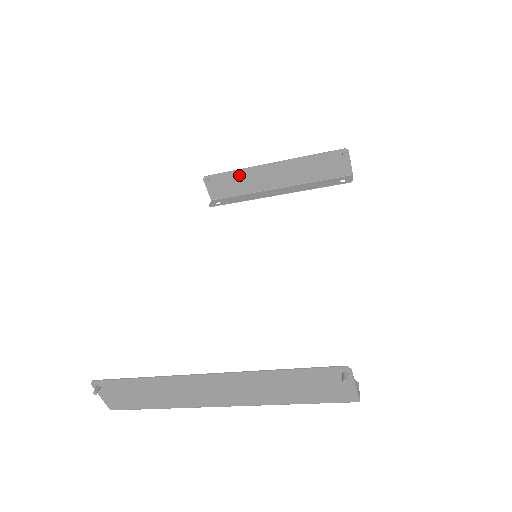
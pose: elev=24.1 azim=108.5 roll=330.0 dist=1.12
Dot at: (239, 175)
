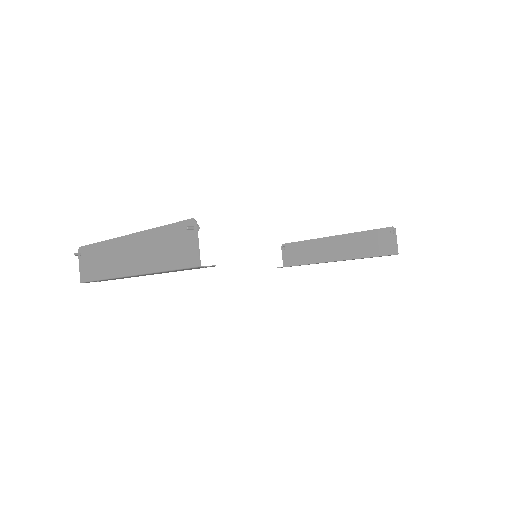
Dot at: (307, 245)
